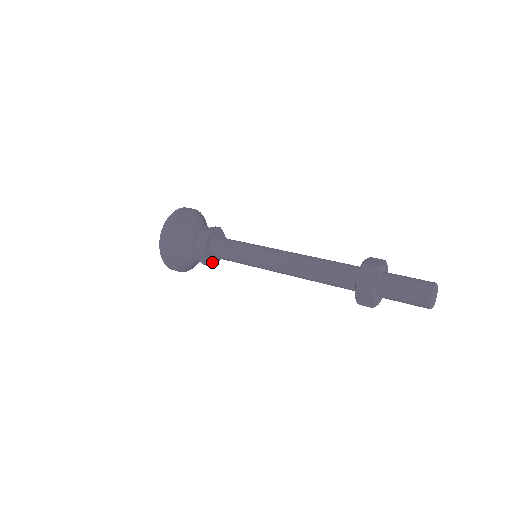
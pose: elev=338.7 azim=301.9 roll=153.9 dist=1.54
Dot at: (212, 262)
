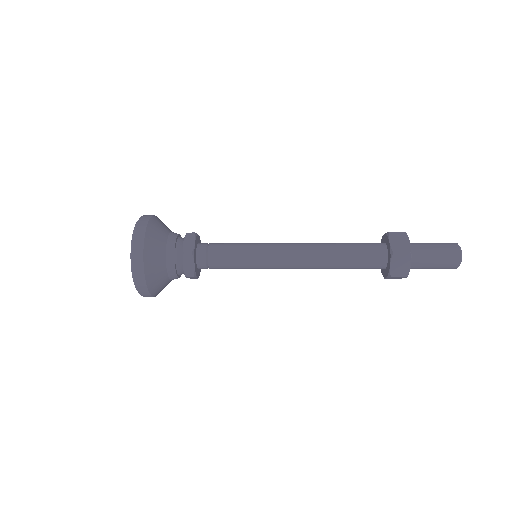
Dot at: (199, 272)
